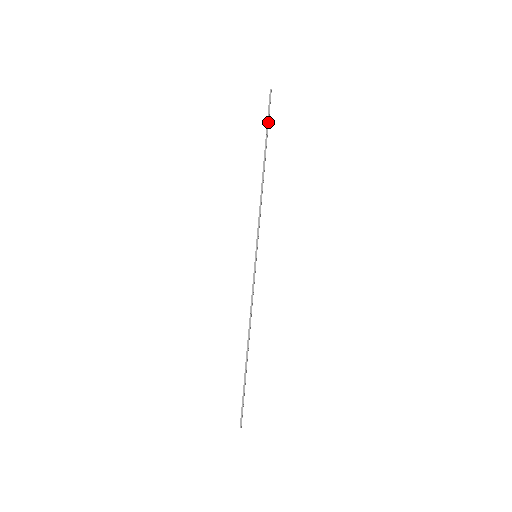
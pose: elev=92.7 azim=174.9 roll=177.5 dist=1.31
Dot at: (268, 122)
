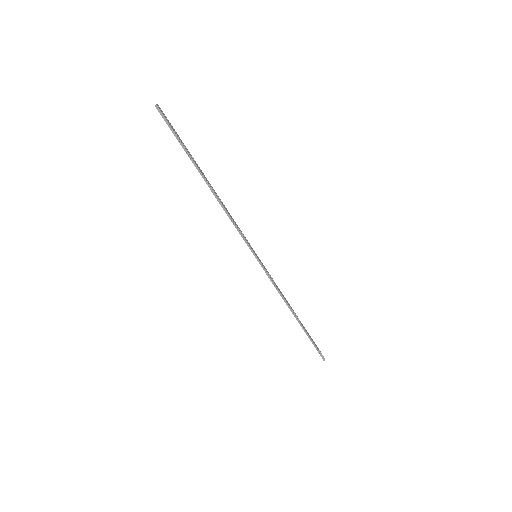
Dot at: (179, 141)
